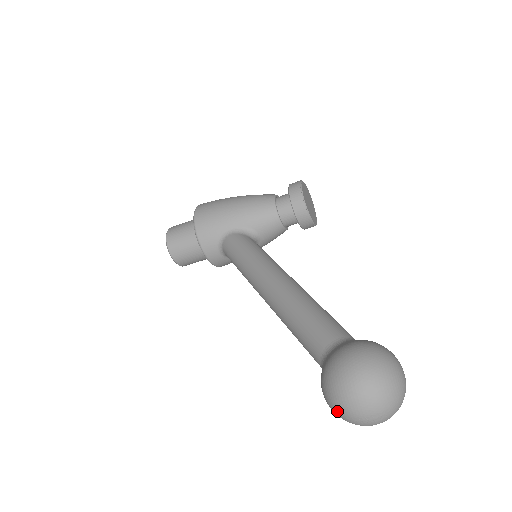
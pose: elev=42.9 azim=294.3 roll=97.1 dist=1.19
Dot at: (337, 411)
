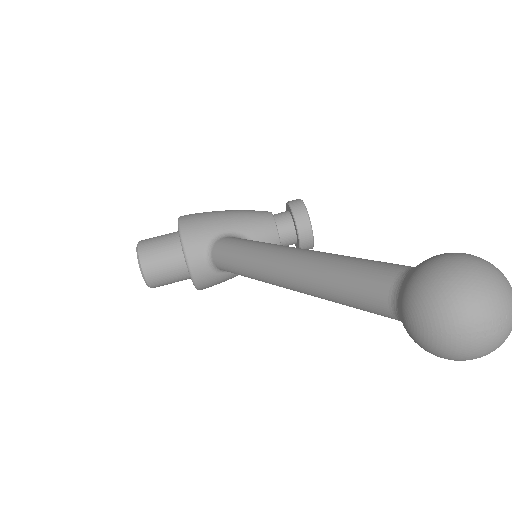
Dot at: (441, 324)
